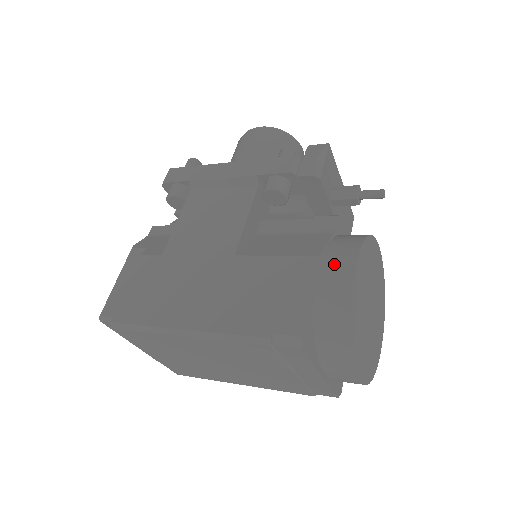
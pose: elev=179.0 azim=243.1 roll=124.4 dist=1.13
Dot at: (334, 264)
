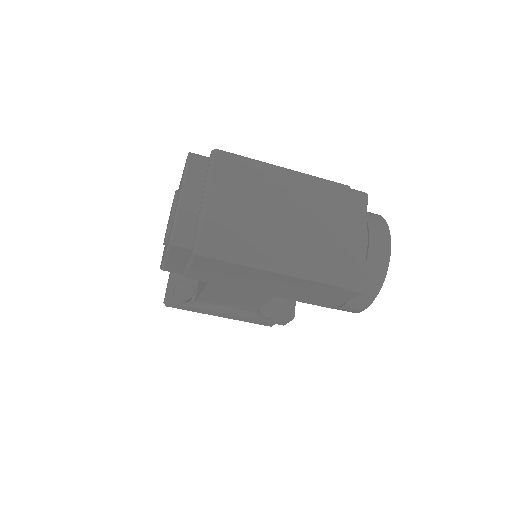
Dot at: occluded
